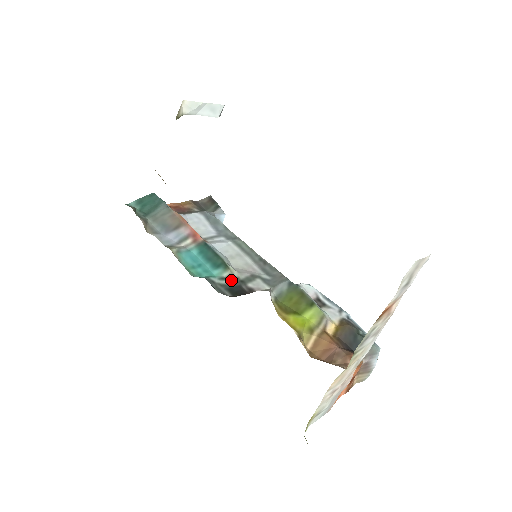
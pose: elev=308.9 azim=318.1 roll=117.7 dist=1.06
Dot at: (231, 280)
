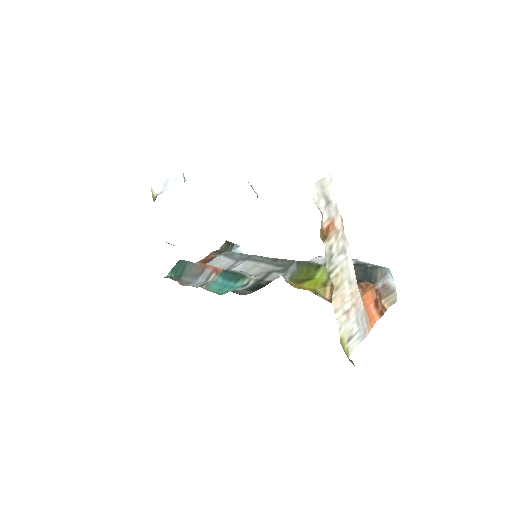
Dot at: (251, 283)
